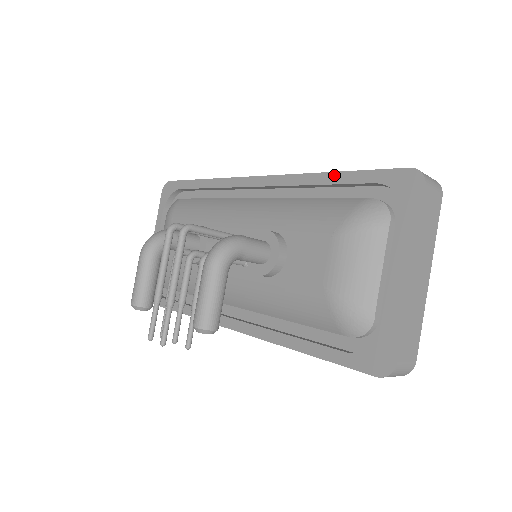
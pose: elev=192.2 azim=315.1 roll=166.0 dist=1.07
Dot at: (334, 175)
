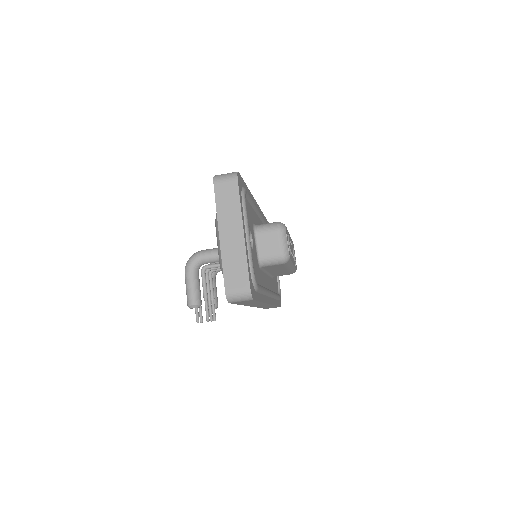
Dot at: occluded
